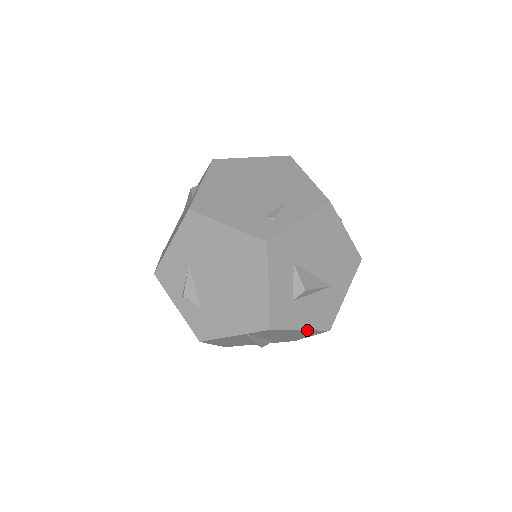
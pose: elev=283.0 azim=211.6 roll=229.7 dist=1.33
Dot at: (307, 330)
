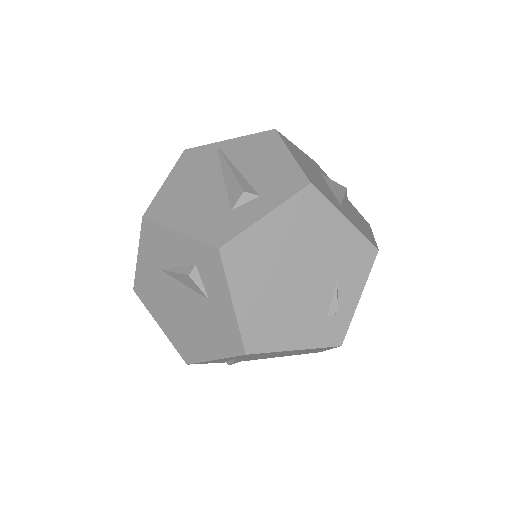
Dot at: occluded
